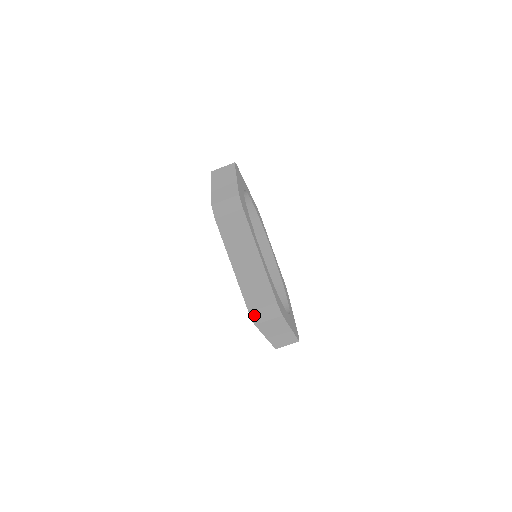
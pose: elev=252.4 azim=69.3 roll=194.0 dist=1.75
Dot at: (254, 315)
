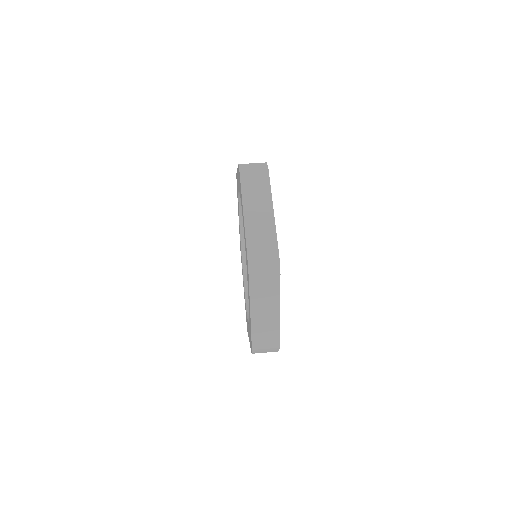
Dot at: (242, 166)
